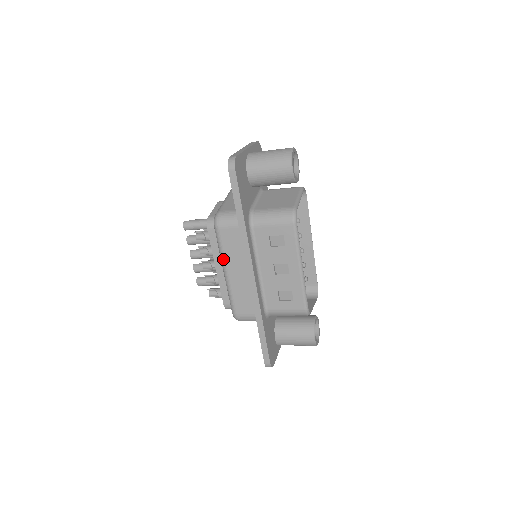
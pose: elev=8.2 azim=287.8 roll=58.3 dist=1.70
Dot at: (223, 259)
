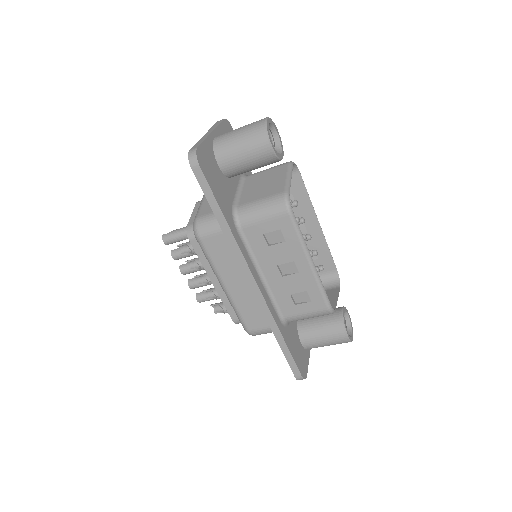
Dot at: (216, 272)
